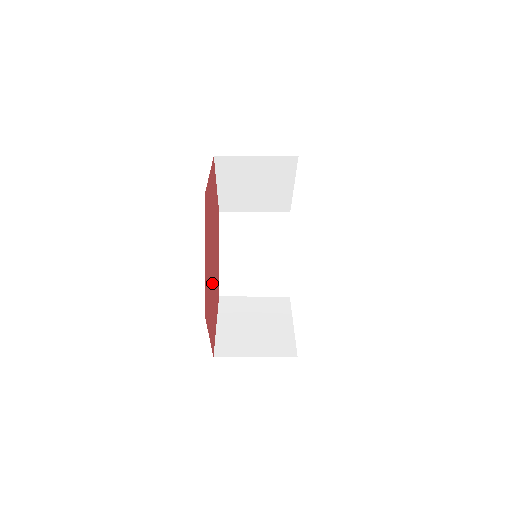
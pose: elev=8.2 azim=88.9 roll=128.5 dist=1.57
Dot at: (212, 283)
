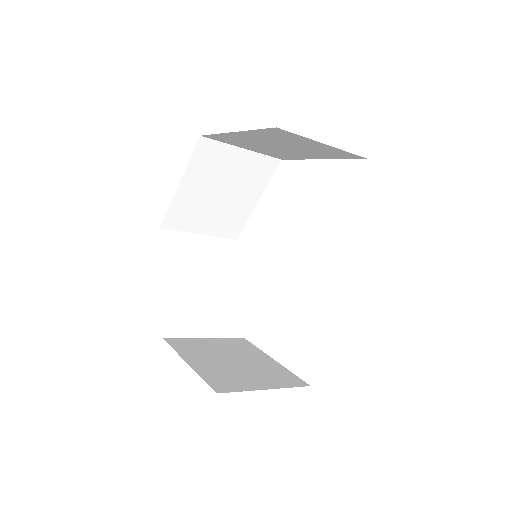
Dot at: occluded
